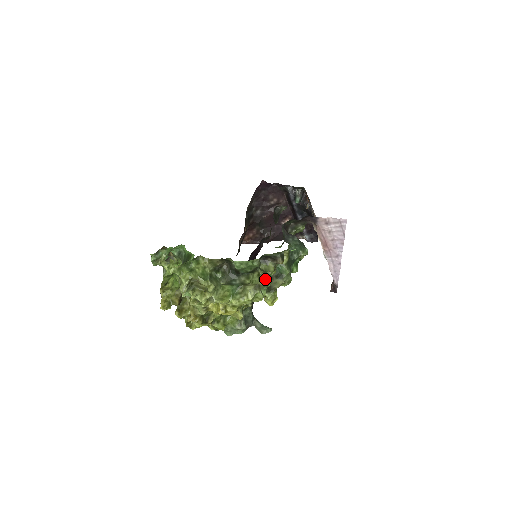
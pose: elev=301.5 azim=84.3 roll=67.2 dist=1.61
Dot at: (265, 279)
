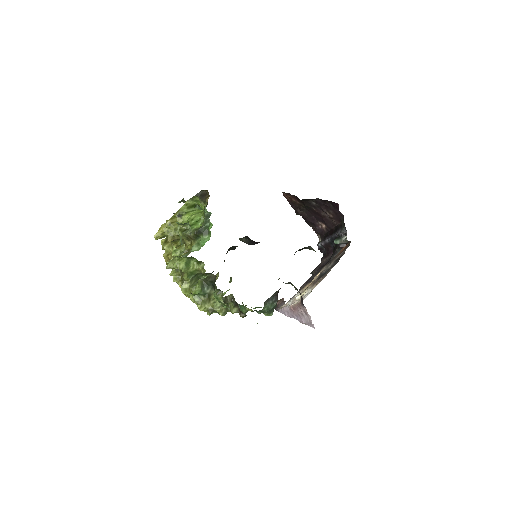
Dot at: (221, 314)
